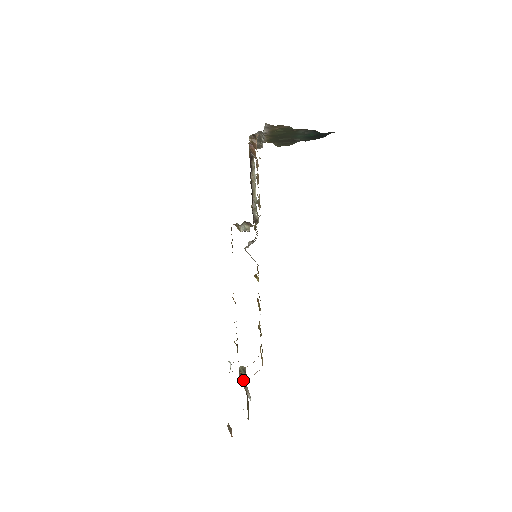
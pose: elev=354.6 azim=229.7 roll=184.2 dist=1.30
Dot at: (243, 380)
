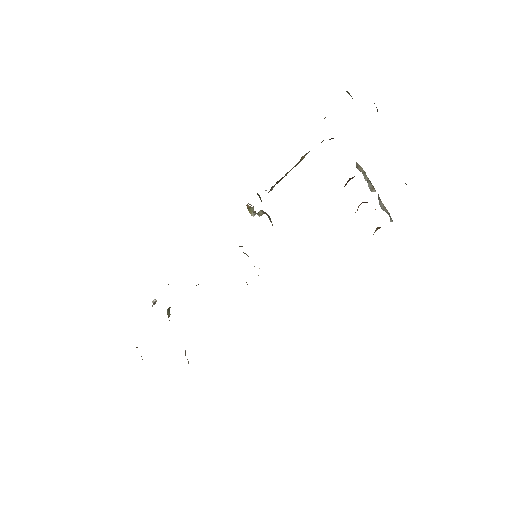
Dot at: occluded
